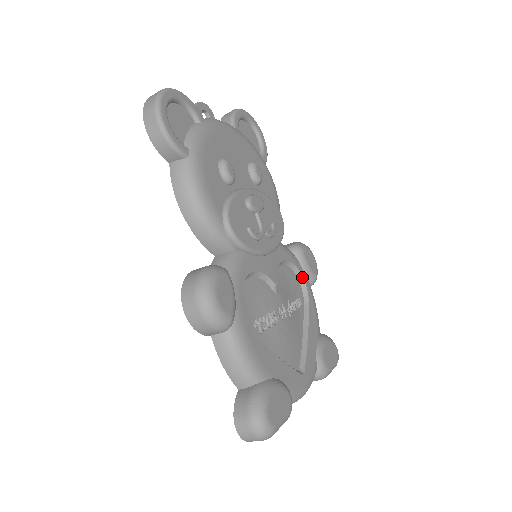
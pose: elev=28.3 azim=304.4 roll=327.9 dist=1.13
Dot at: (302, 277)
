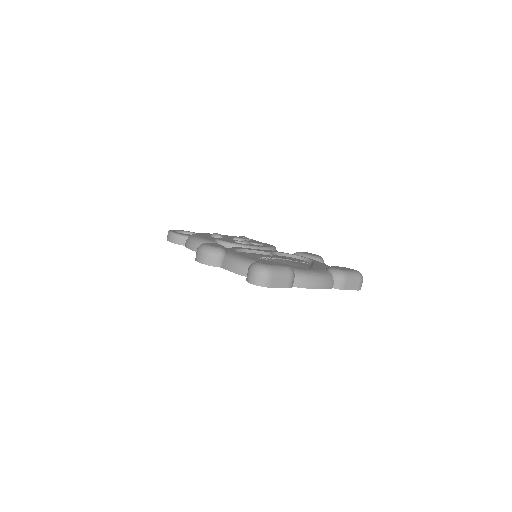
Dot at: (303, 258)
